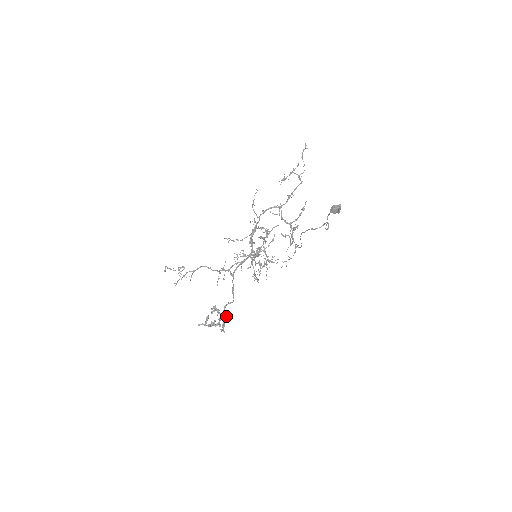
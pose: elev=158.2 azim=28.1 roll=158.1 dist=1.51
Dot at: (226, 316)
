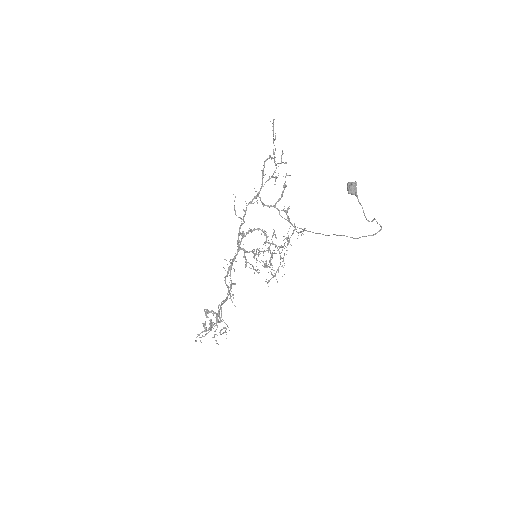
Dot at: occluded
